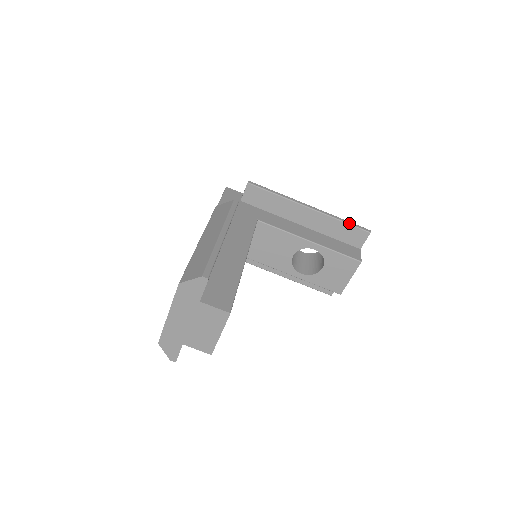
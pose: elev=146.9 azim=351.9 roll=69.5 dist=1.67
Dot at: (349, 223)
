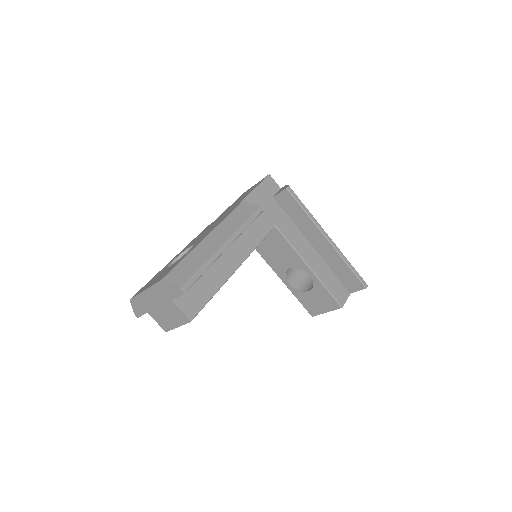
Dot at: (353, 270)
